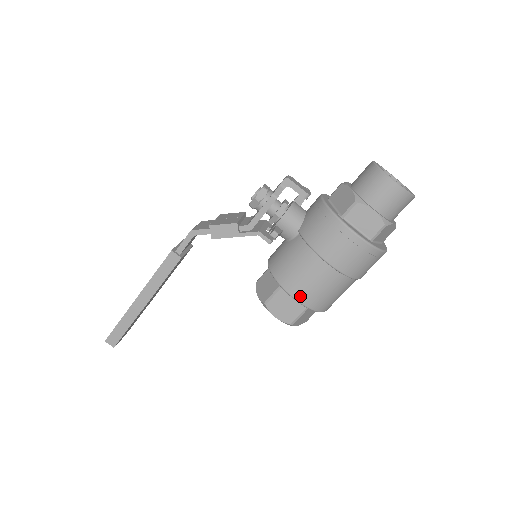
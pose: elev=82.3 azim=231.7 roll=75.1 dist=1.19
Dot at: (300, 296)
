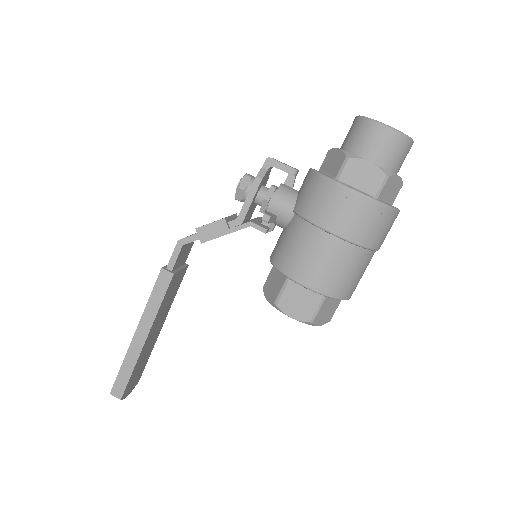
Dot at: (311, 282)
